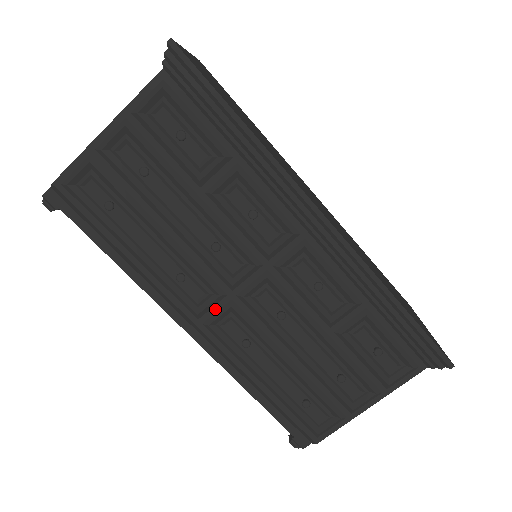
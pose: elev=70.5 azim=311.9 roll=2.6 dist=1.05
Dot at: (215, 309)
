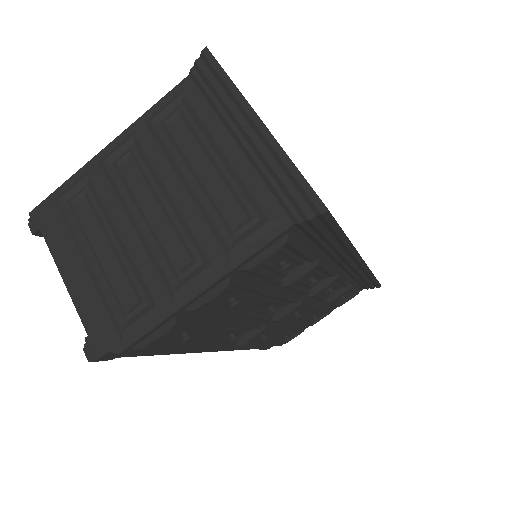
Dot at: (250, 335)
